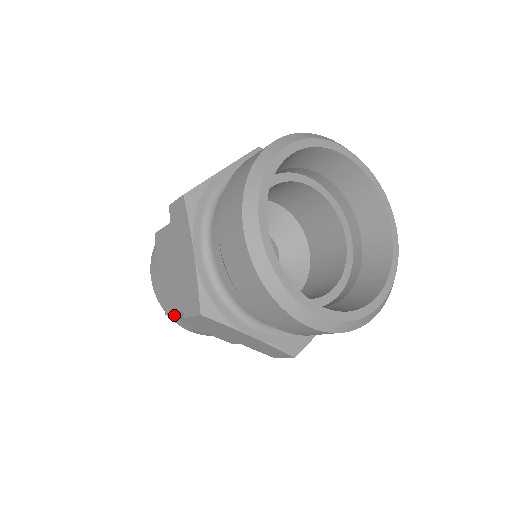
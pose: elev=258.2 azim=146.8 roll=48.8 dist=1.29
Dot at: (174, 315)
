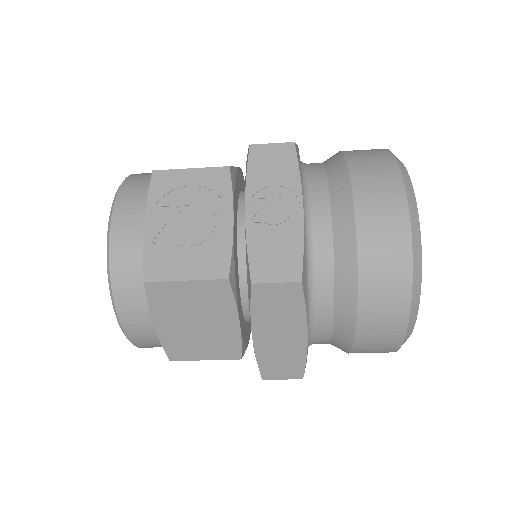
Dot at: (186, 358)
